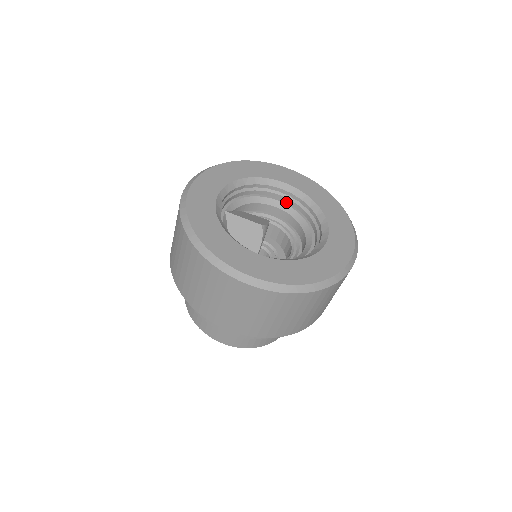
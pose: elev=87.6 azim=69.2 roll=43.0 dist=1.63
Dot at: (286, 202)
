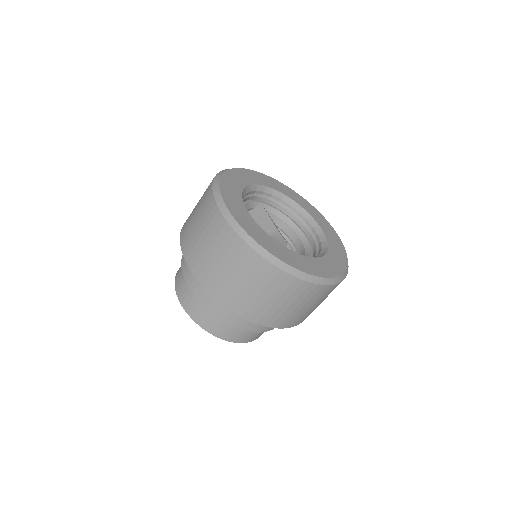
Dot at: (310, 241)
